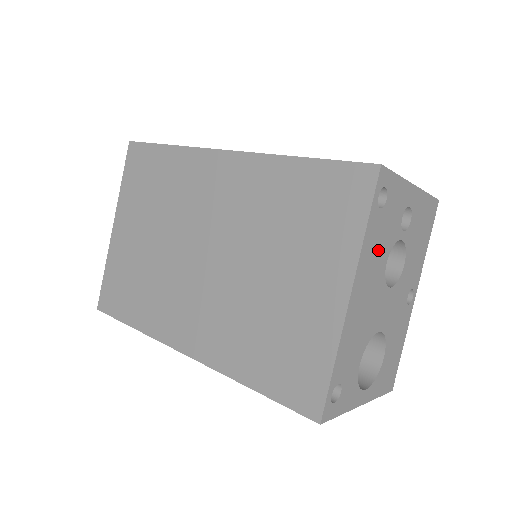
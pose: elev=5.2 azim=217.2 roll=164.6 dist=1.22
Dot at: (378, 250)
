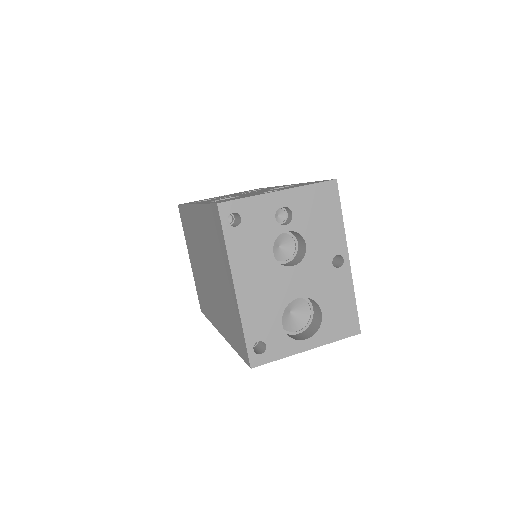
Dot at: (253, 250)
